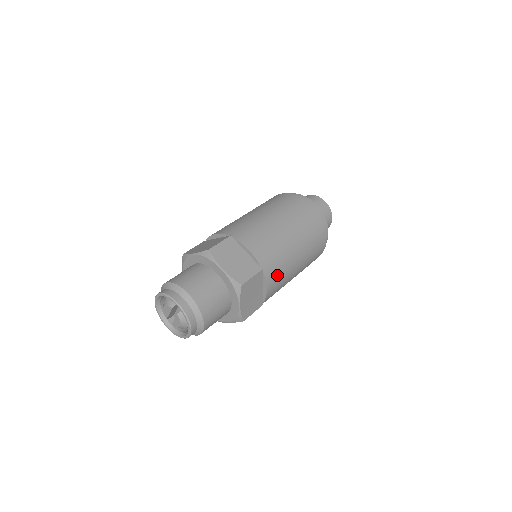
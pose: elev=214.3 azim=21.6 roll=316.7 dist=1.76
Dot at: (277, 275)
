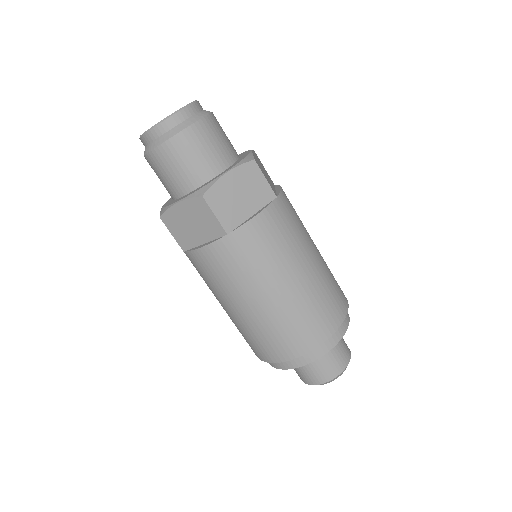
Dot at: (276, 231)
